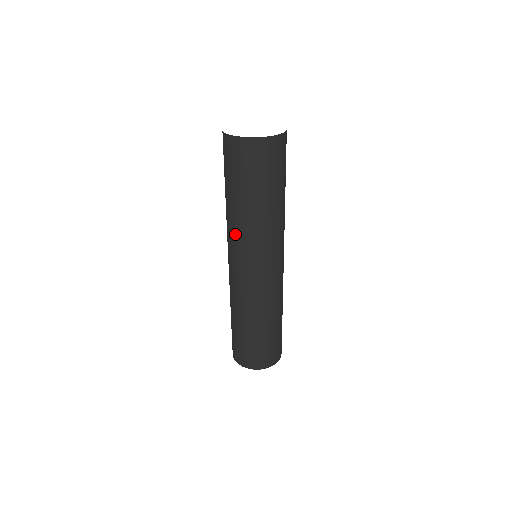
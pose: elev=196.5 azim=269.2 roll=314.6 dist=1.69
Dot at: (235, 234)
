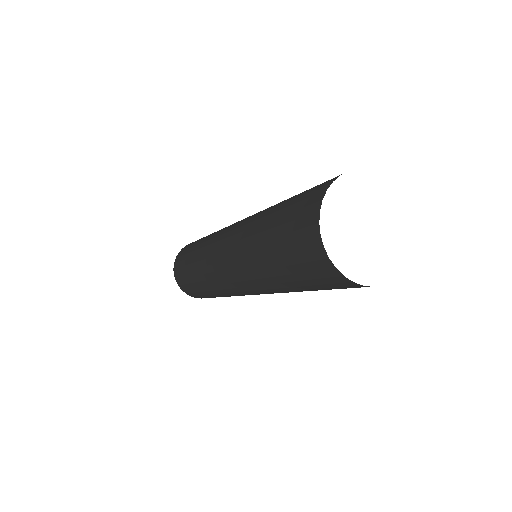
Dot at: (266, 291)
